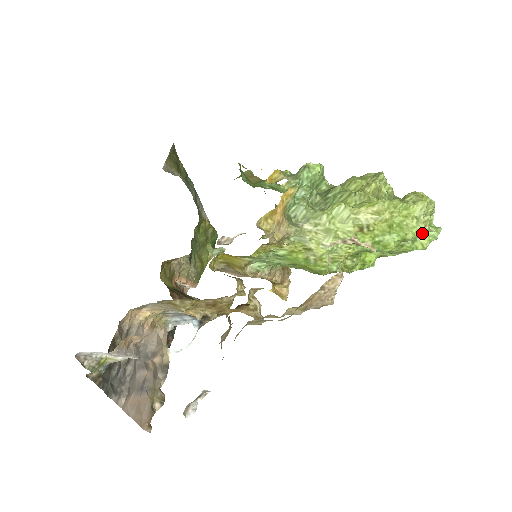
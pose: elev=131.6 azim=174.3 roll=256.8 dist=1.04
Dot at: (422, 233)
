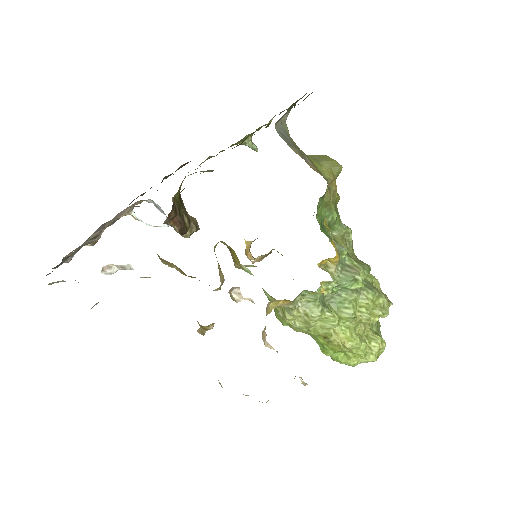
Dot at: occluded
